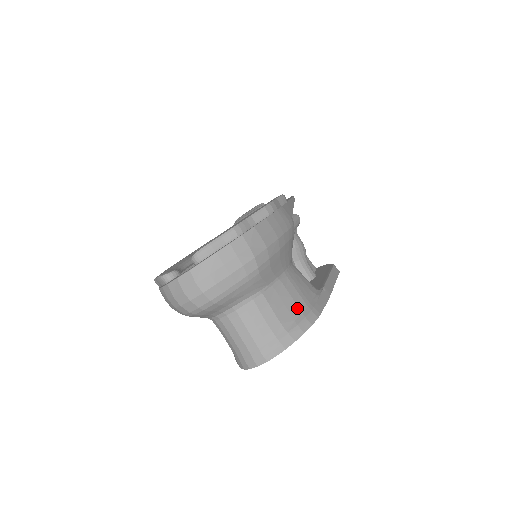
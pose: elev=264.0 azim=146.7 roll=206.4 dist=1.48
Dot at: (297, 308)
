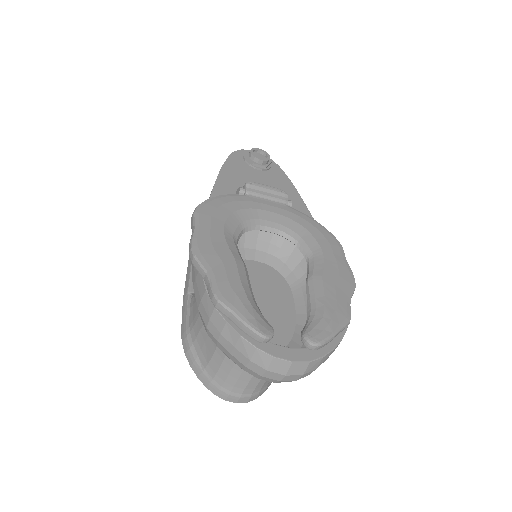
Dot at: occluded
